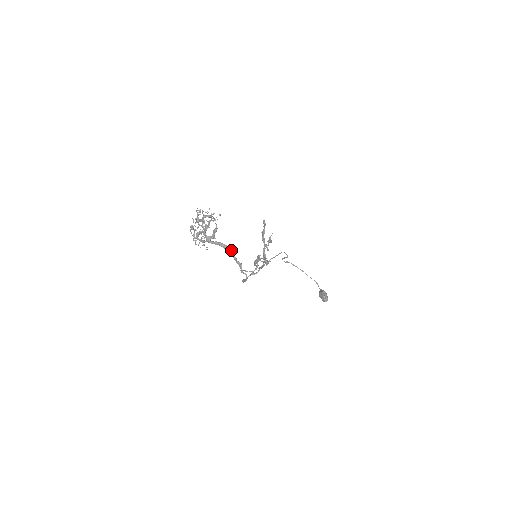
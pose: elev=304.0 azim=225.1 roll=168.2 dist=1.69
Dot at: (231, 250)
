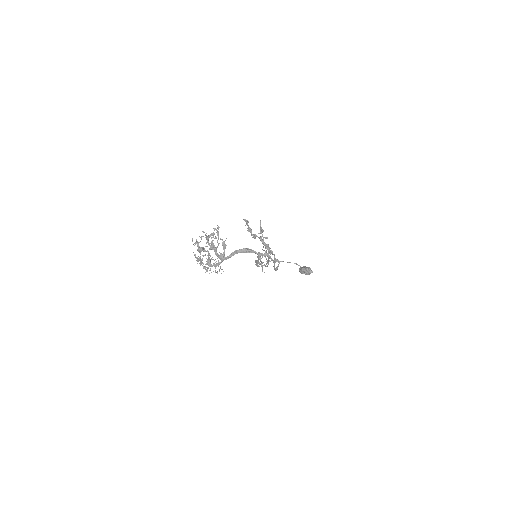
Dot at: (250, 249)
